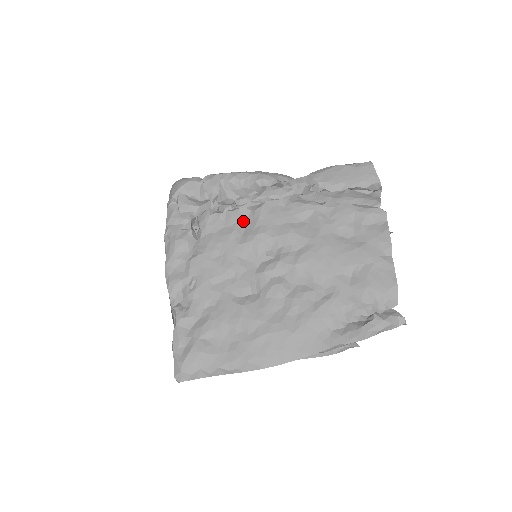
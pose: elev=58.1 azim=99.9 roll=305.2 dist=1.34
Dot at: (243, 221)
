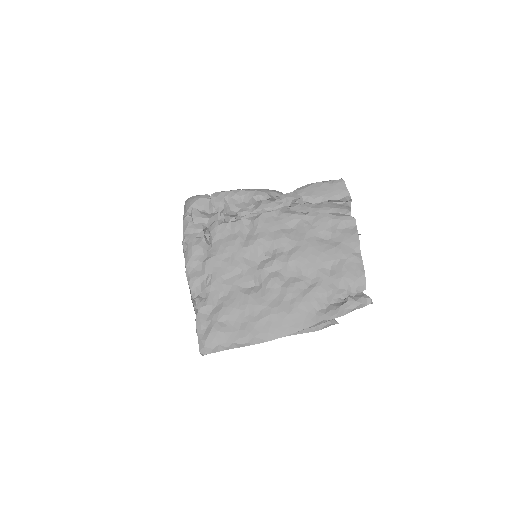
Dot at: (245, 229)
